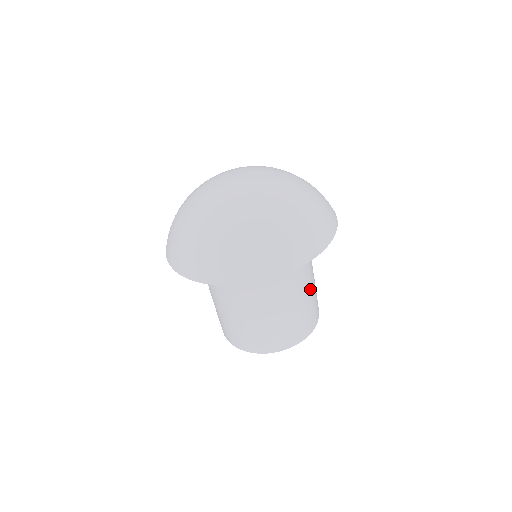
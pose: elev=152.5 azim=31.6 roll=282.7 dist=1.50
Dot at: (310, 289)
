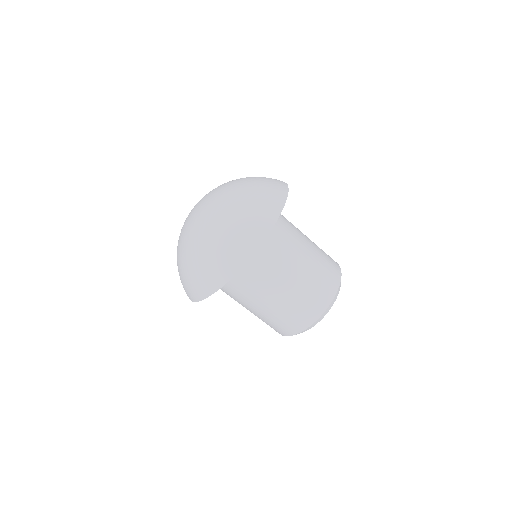
Dot at: (310, 246)
